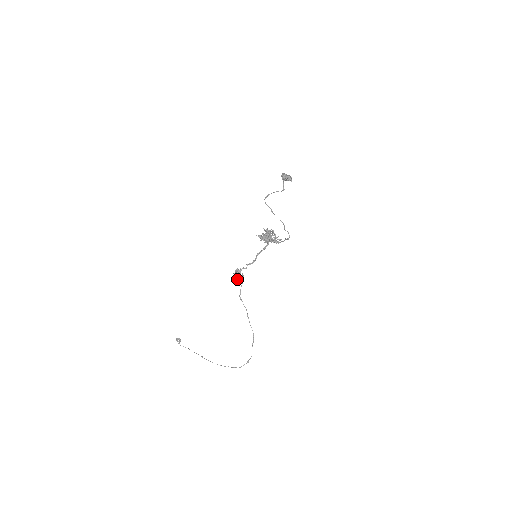
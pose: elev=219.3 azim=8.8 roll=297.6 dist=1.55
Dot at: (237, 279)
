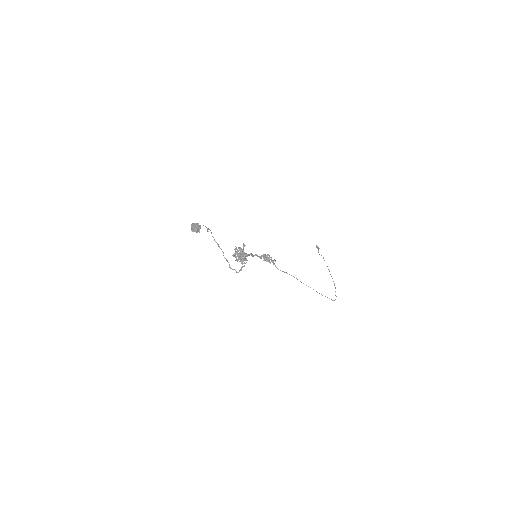
Dot at: (269, 262)
